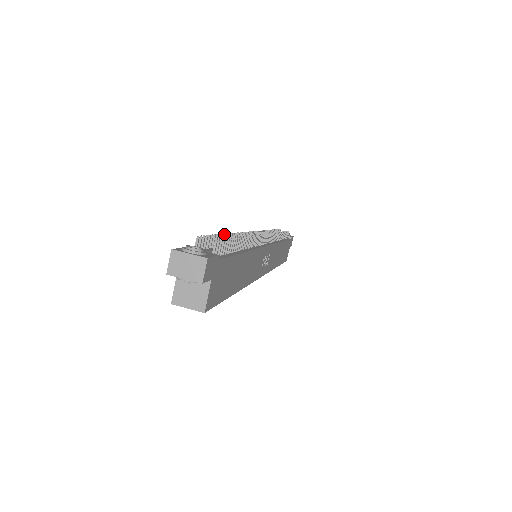
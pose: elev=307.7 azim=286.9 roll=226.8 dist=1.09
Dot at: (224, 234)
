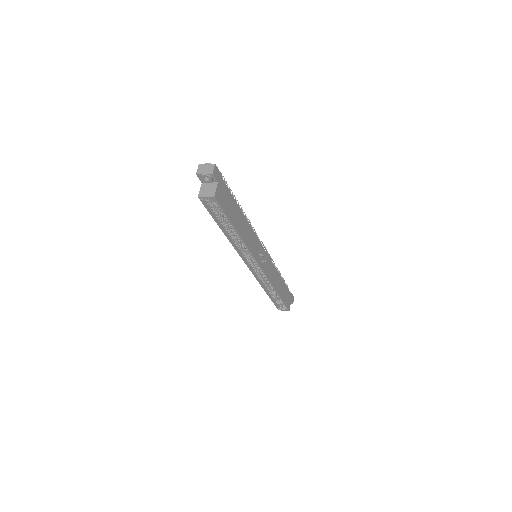
Dot at: occluded
